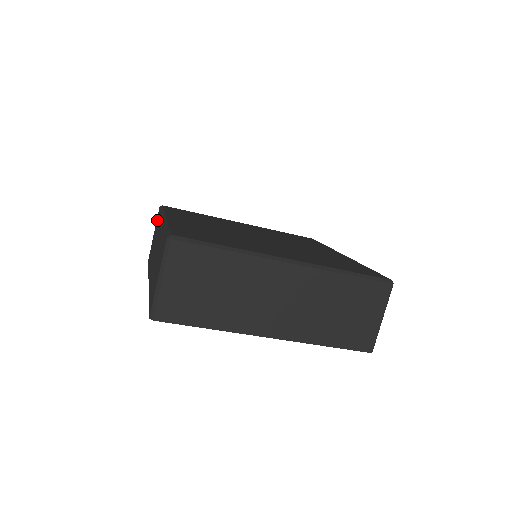
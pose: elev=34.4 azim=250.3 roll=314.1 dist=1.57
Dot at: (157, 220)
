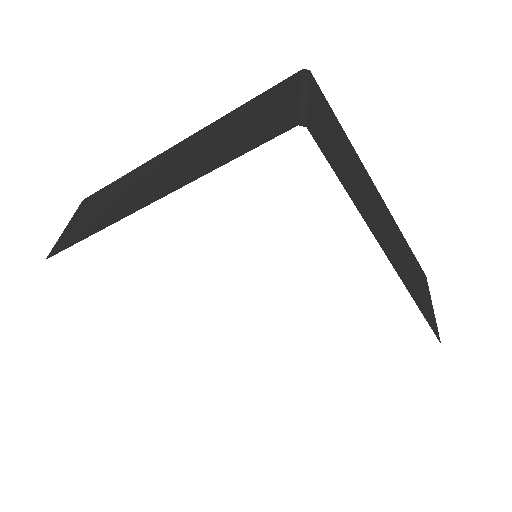
Dot at: (91, 201)
